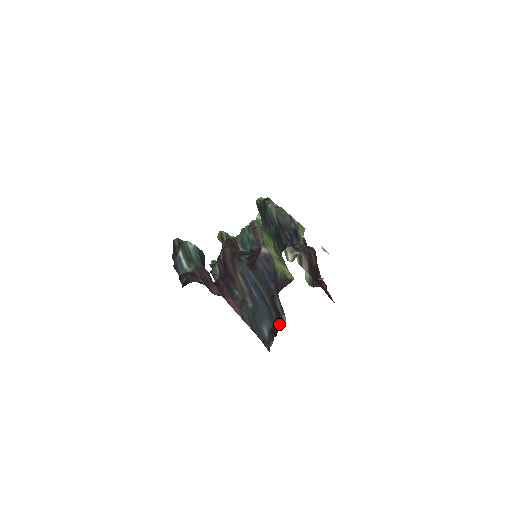
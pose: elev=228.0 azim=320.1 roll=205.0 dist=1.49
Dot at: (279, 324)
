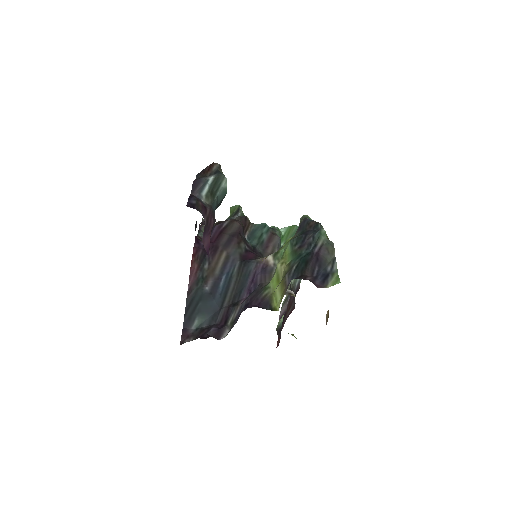
Dot at: (216, 332)
